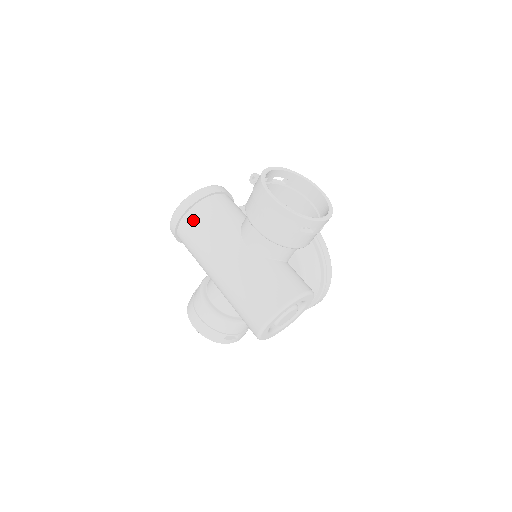
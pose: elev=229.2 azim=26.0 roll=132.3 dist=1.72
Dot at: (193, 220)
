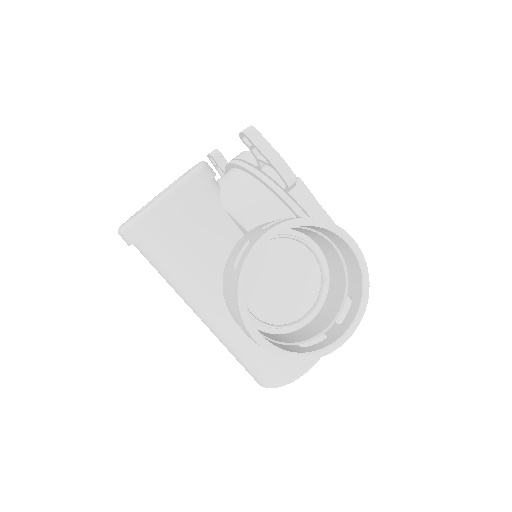
Dot at: (149, 254)
